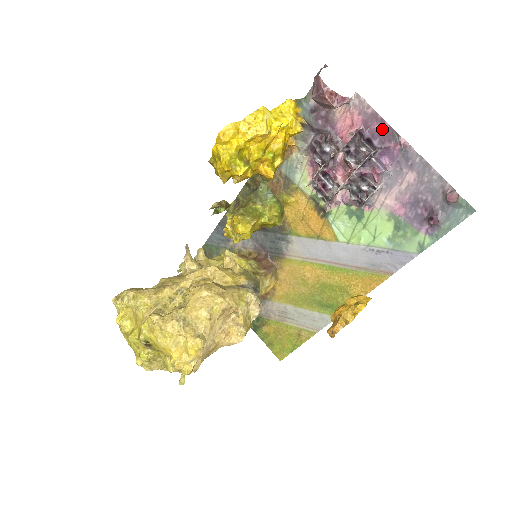
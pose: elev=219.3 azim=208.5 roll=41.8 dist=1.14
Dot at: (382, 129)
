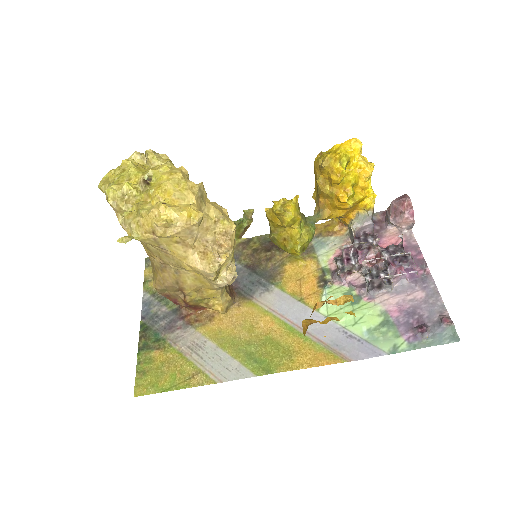
Dot at: (416, 256)
